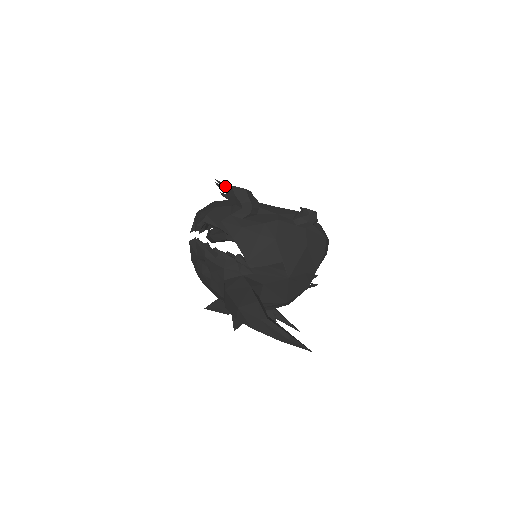
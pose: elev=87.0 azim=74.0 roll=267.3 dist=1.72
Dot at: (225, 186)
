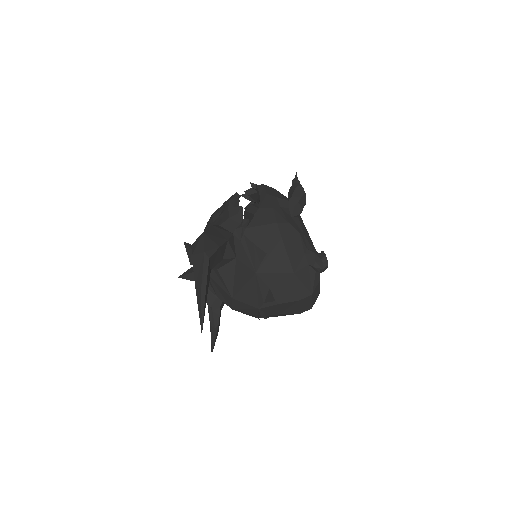
Dot at: (296, 181)
